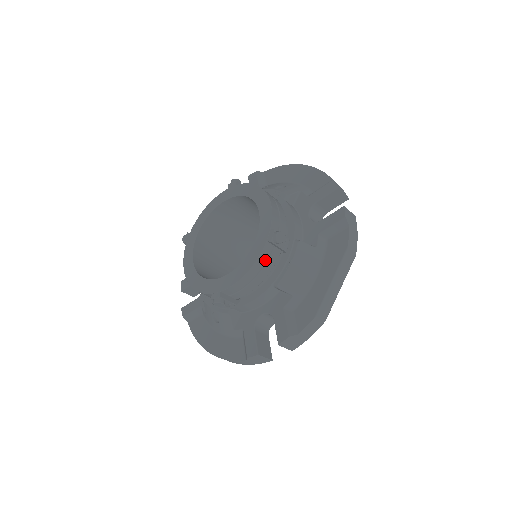
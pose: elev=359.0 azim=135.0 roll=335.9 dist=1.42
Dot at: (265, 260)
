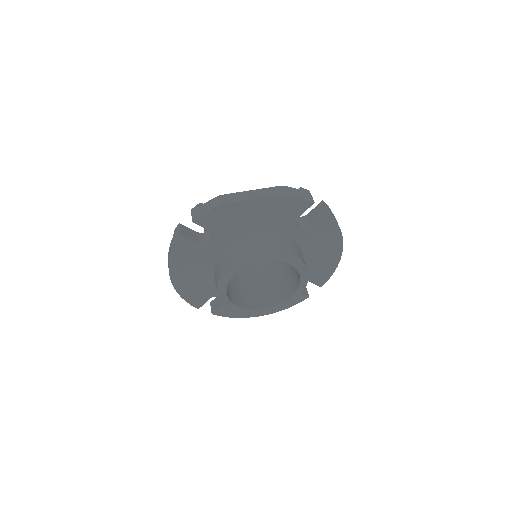
Dot at: occluded
